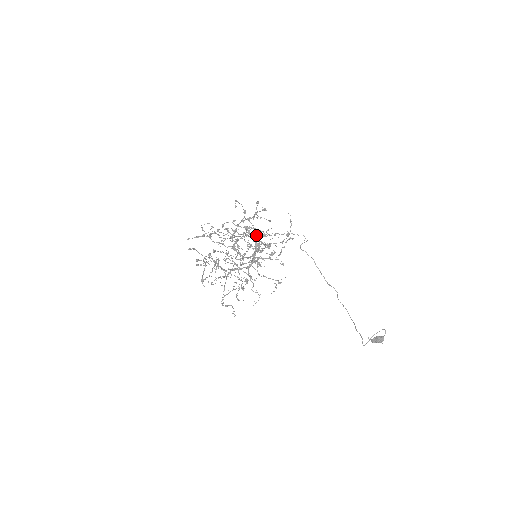
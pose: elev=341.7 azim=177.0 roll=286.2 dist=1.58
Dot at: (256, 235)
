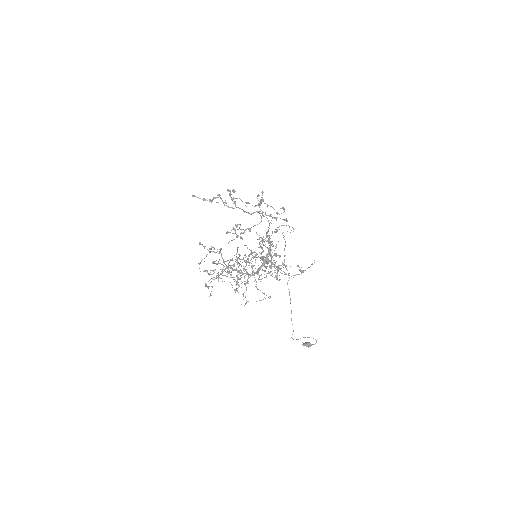
Dot at: occluded
